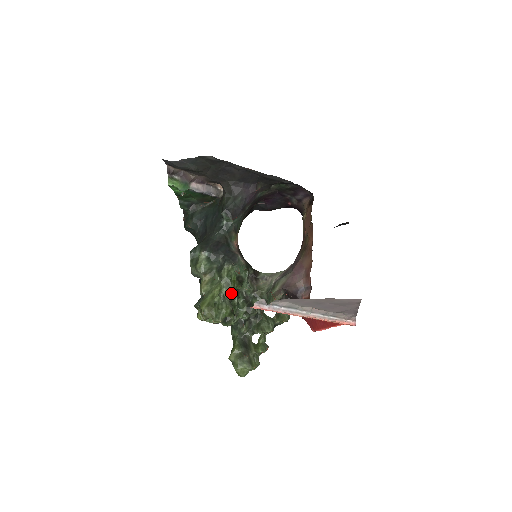
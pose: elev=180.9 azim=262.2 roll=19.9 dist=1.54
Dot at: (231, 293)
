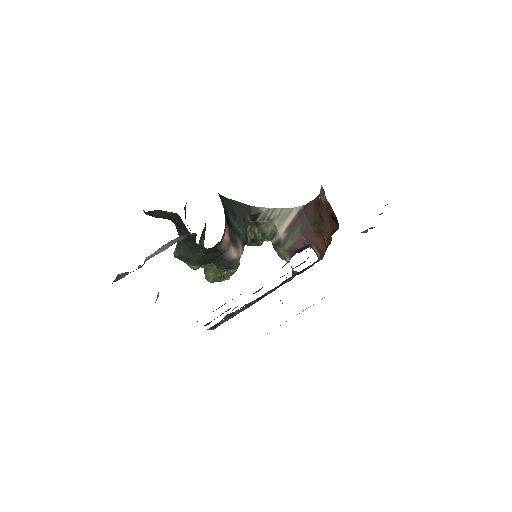
Dot at: occluded
